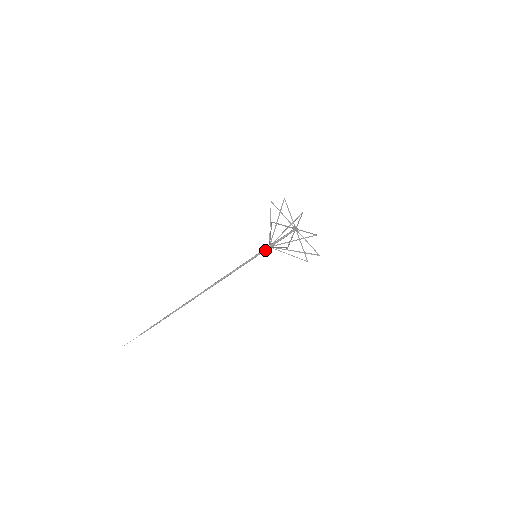
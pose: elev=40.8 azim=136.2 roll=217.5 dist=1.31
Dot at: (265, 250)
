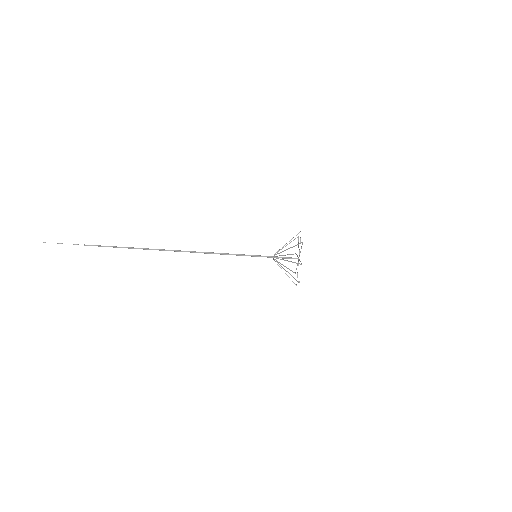
Dot at: (267, 256)
